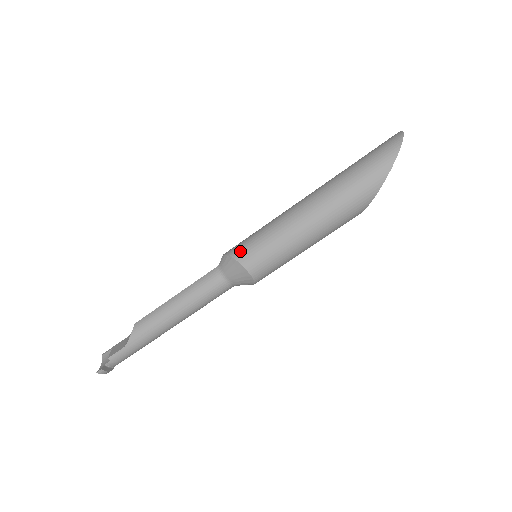
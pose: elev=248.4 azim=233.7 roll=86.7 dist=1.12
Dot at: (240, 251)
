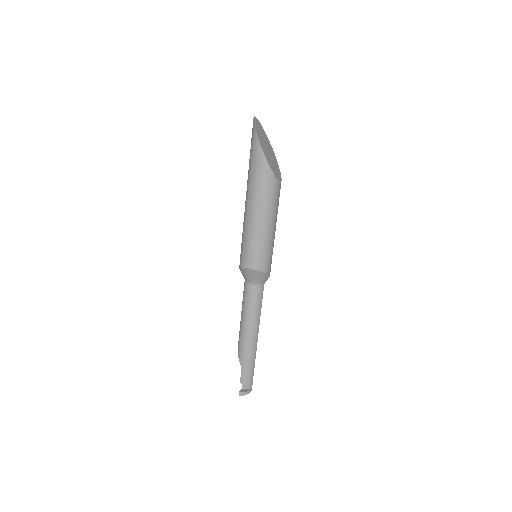
Dot at: (240, 260)
